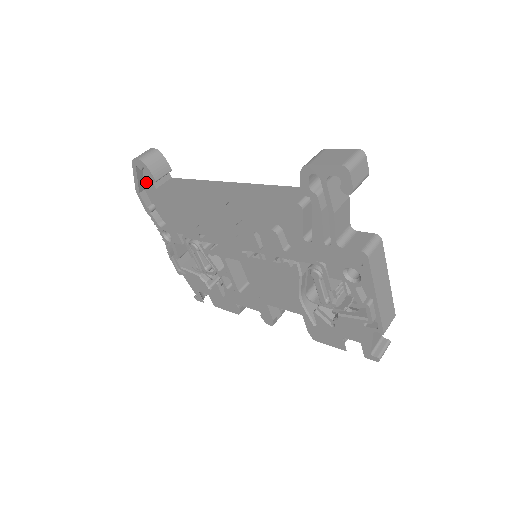
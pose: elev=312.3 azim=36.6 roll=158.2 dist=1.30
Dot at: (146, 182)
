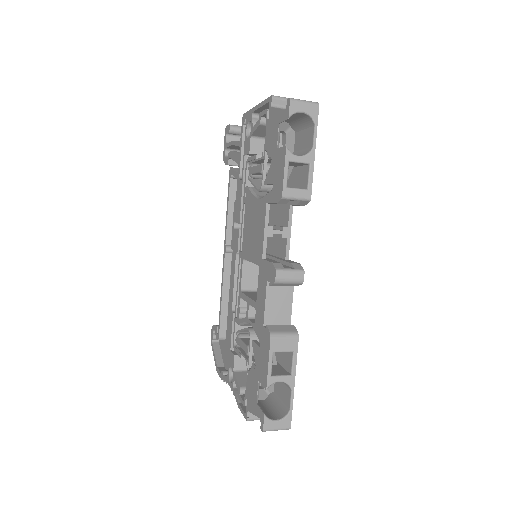
Dot at: (223, 356)
